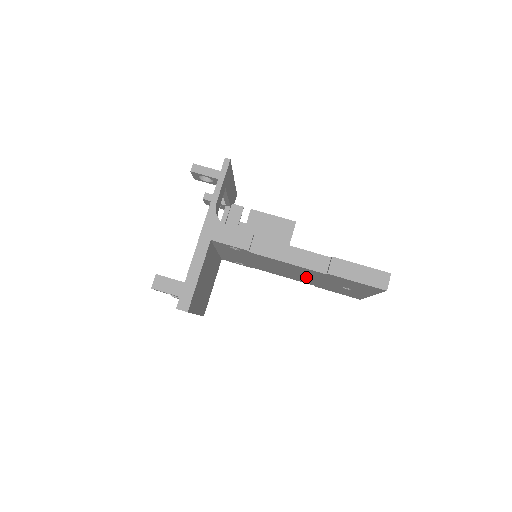
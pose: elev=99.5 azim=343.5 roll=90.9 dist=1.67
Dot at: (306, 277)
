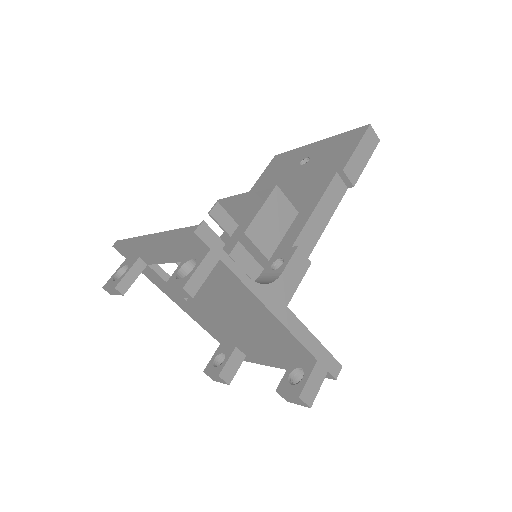
Dot at: occluded
